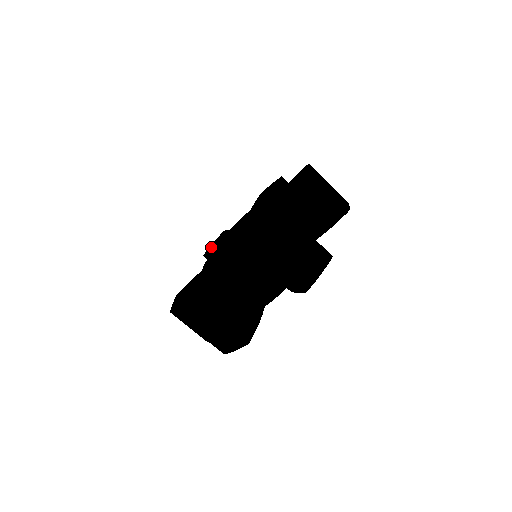
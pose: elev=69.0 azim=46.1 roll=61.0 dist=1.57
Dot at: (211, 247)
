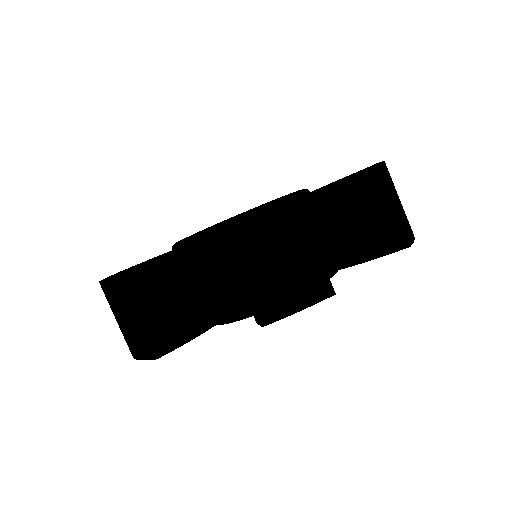
Dot at: occluded
